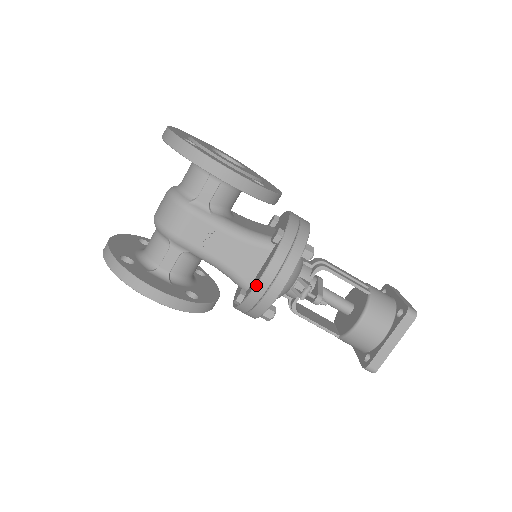
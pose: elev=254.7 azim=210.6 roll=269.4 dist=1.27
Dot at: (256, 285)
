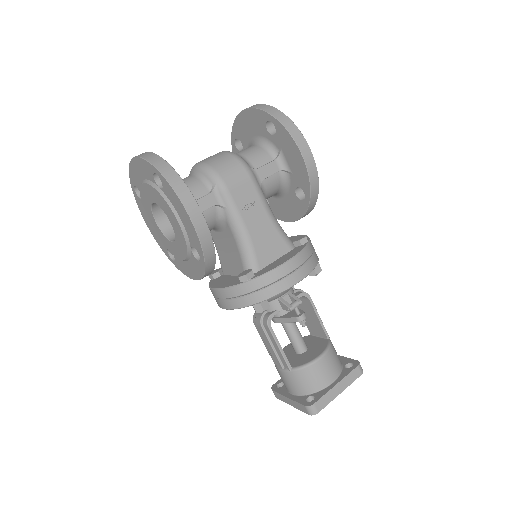
Dot at: (279, 266)
